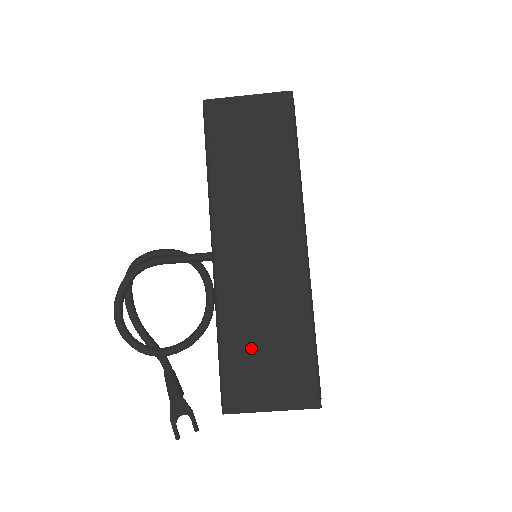
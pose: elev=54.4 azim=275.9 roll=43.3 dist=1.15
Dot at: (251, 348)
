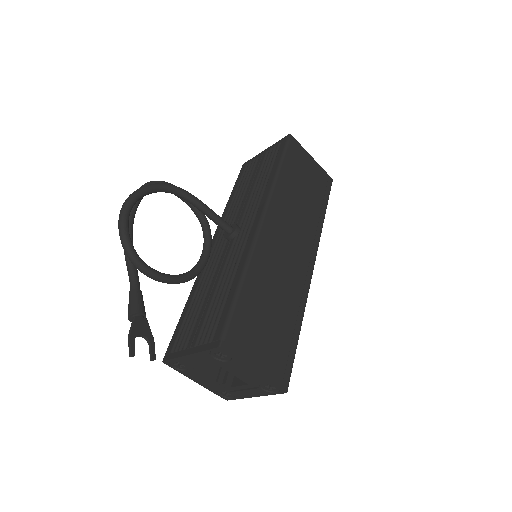
Dot at: (260, 309)
